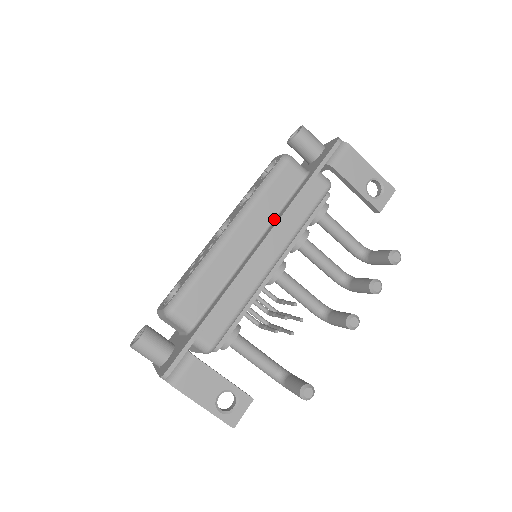
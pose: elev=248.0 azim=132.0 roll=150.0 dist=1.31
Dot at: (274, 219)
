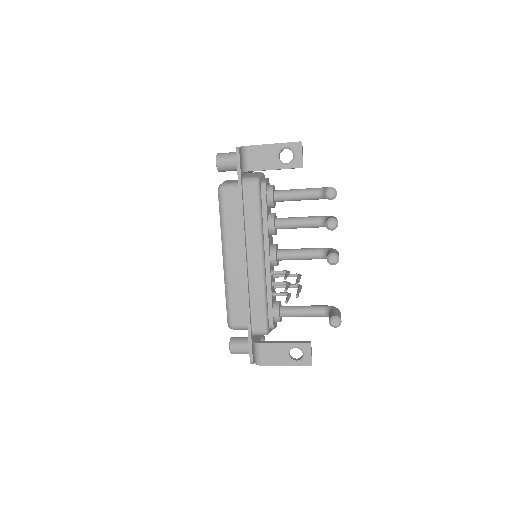
Dot at: occluded
